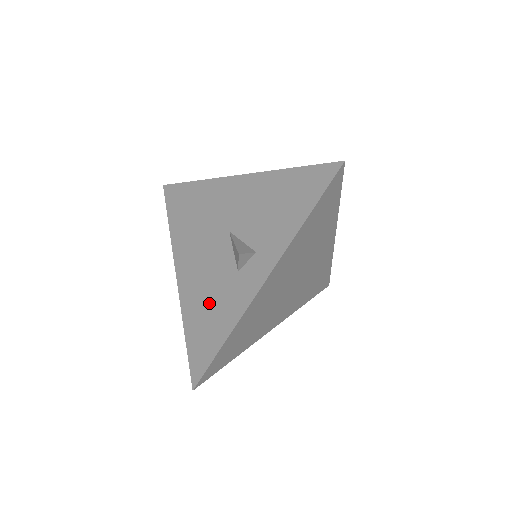
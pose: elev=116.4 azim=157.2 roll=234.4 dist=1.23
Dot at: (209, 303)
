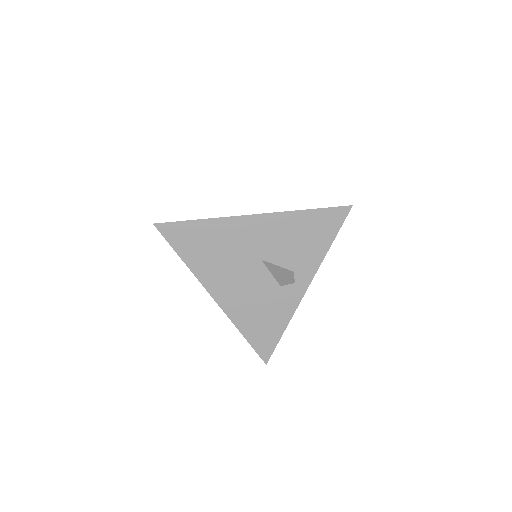
Dot at: (260, 311)
